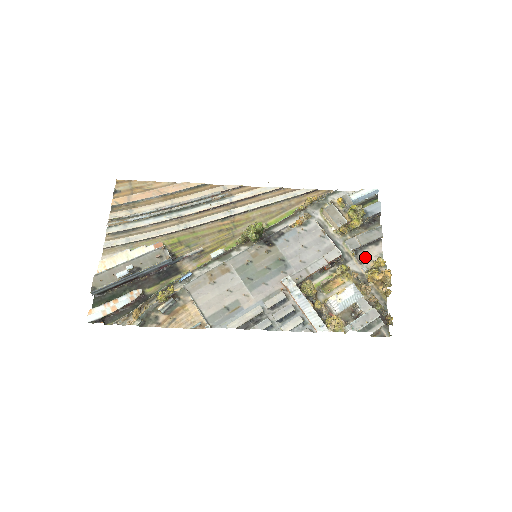
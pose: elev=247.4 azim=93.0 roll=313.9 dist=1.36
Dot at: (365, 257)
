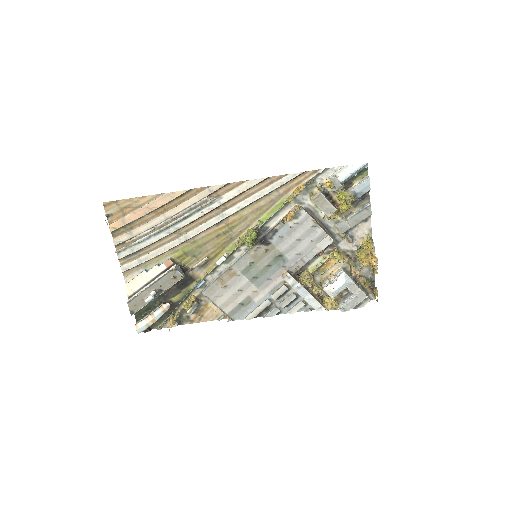
Dot at: (355, 235)
